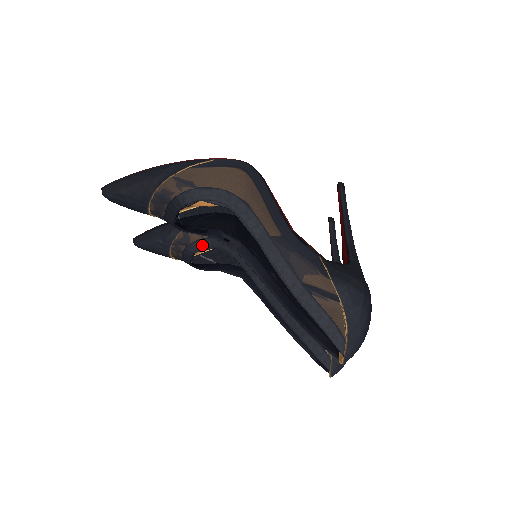
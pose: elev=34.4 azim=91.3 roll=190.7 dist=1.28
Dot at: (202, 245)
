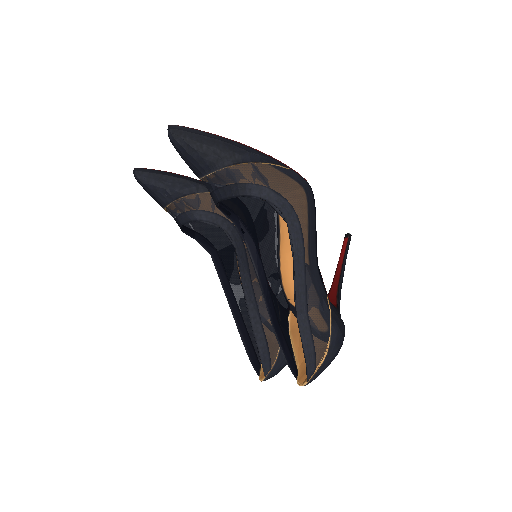
Dot at: (210, 218)
